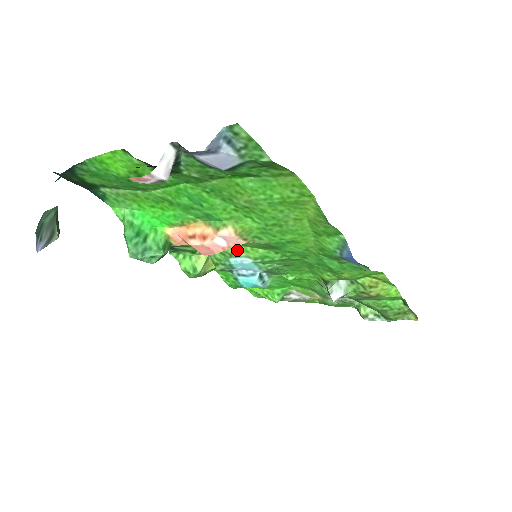
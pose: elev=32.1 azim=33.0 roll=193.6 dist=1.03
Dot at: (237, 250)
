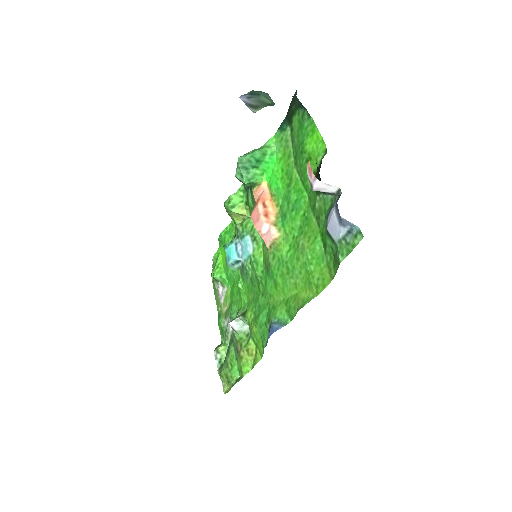
Dot at: (258, 240)
